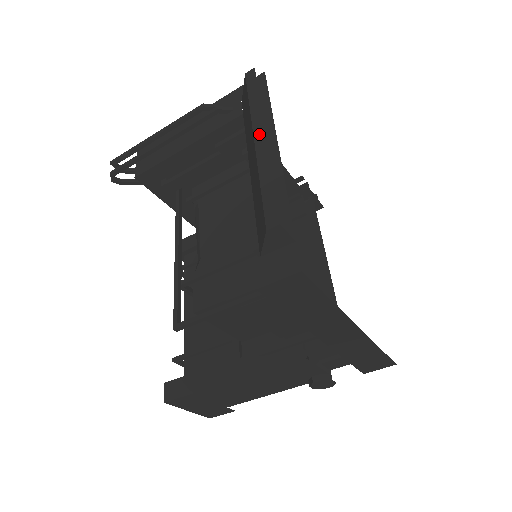
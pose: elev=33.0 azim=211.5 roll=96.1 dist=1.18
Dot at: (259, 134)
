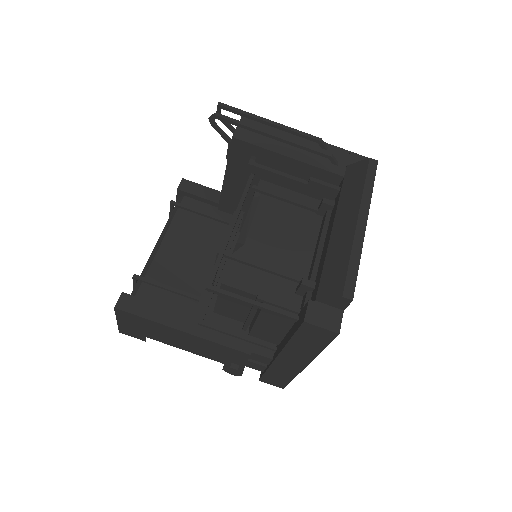
Dot at: (363, 219)
